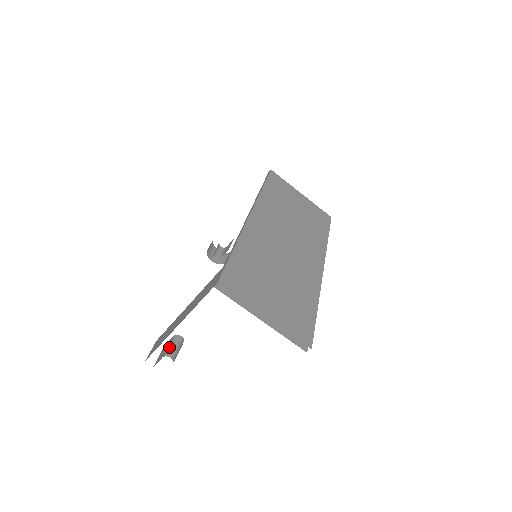
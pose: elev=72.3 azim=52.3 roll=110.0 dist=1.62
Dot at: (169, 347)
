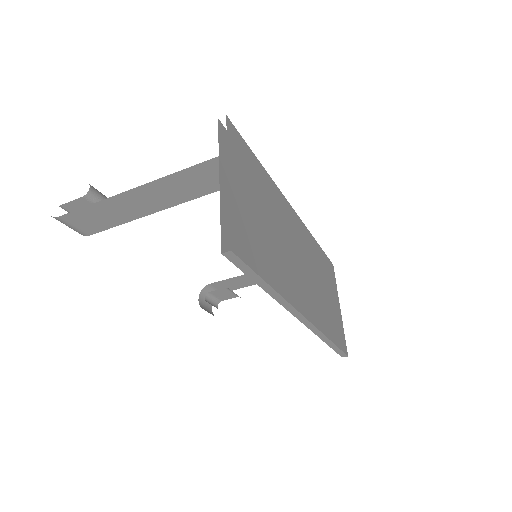
Dot at: occluded
